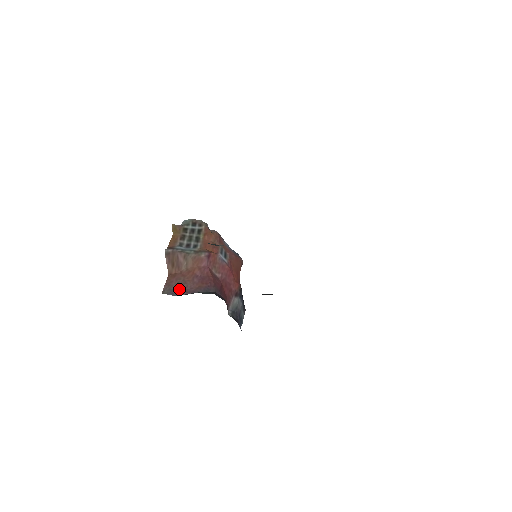
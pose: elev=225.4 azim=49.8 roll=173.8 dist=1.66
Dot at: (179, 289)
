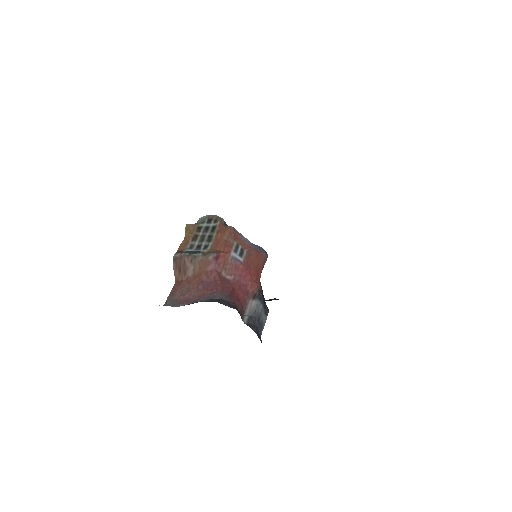
Dot at: (181, 299)
